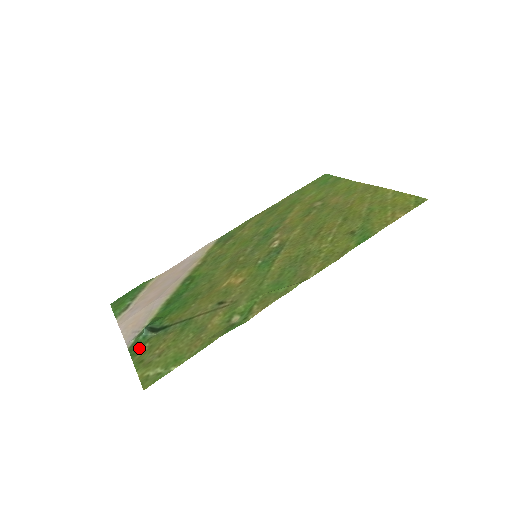
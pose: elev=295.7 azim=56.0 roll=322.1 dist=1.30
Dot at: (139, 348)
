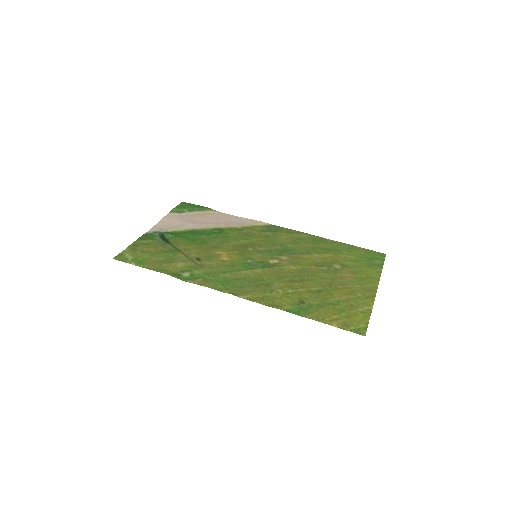
Dot at: (146, 238)
